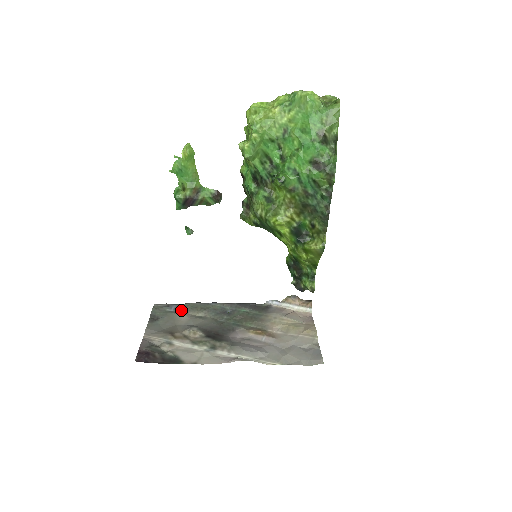
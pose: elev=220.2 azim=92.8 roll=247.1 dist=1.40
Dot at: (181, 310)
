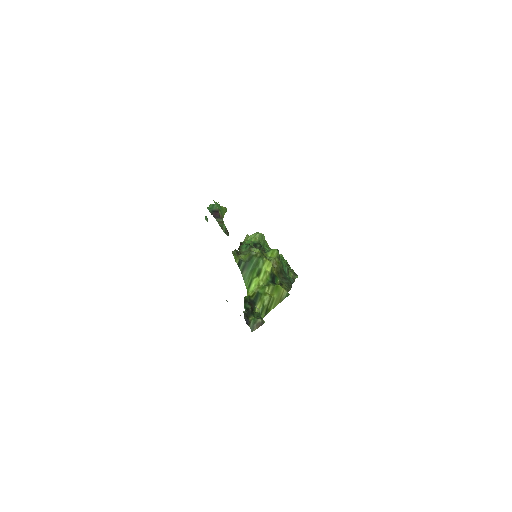
Dot at: occluded
